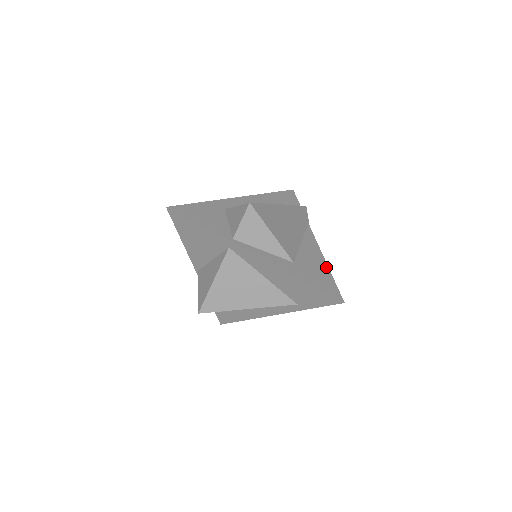
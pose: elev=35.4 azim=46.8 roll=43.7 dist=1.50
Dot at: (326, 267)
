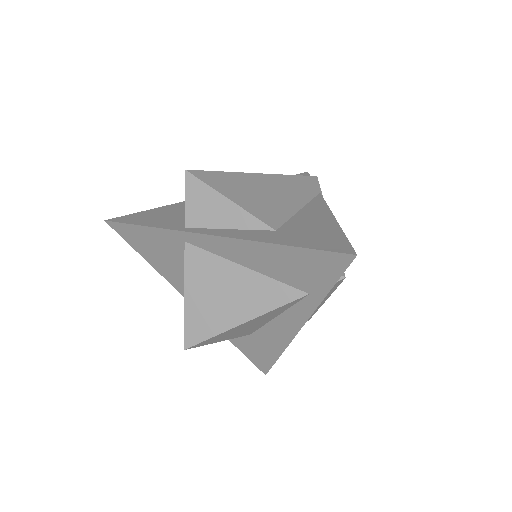
Dot at: (334, 225)
